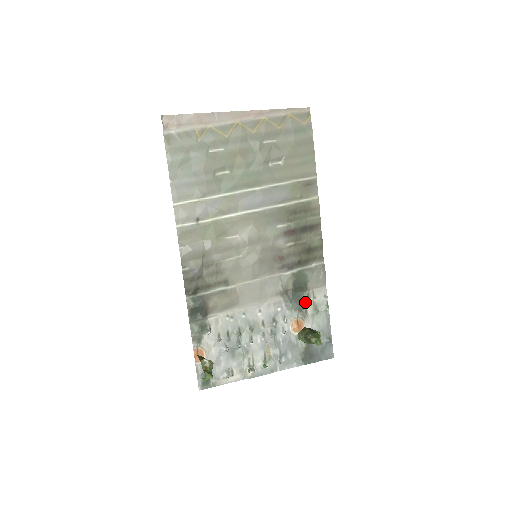
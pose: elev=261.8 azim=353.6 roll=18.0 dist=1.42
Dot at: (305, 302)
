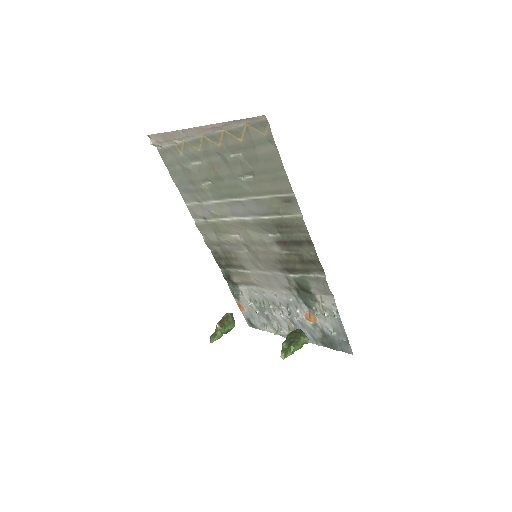
Dot at: (315, 302)
